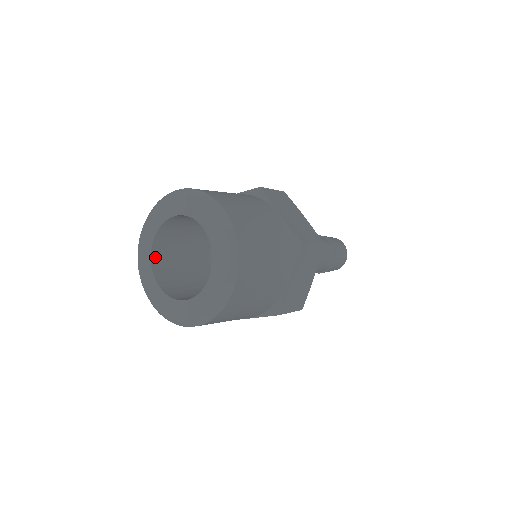
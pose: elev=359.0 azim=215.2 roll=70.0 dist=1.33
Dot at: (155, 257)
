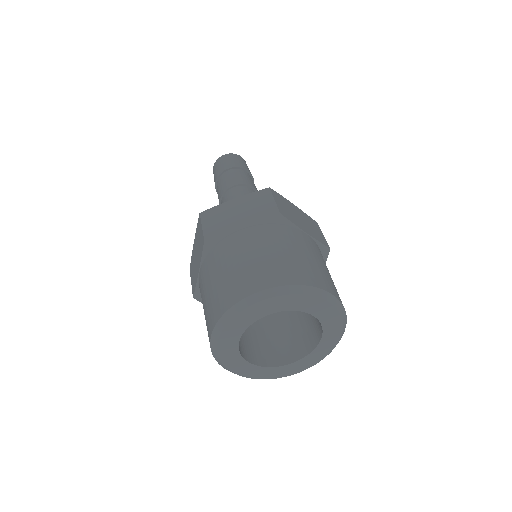
Dot at: occluded
